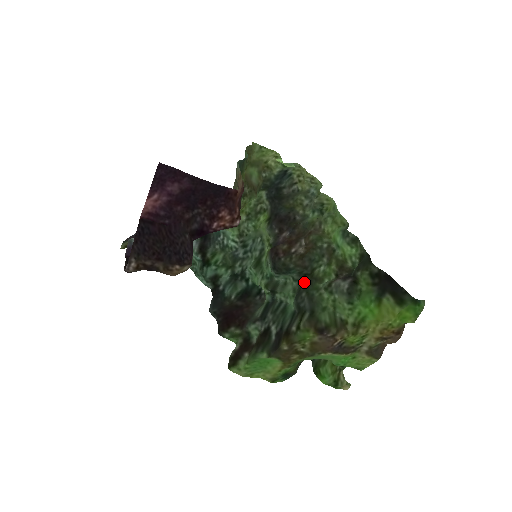
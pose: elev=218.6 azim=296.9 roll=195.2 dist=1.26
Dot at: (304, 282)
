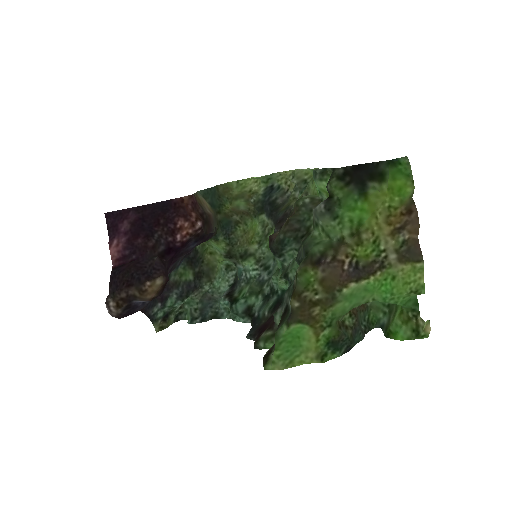
Dot at: occluded
